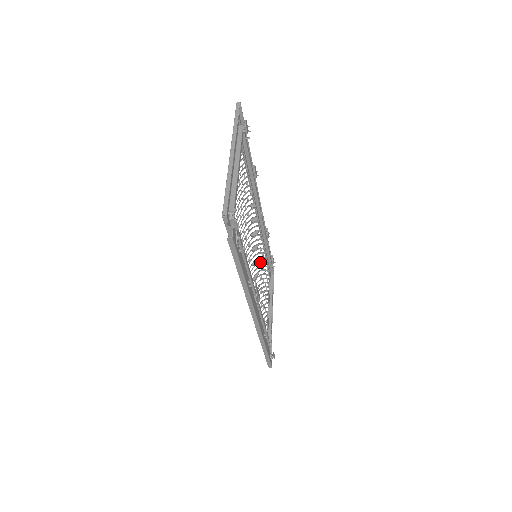
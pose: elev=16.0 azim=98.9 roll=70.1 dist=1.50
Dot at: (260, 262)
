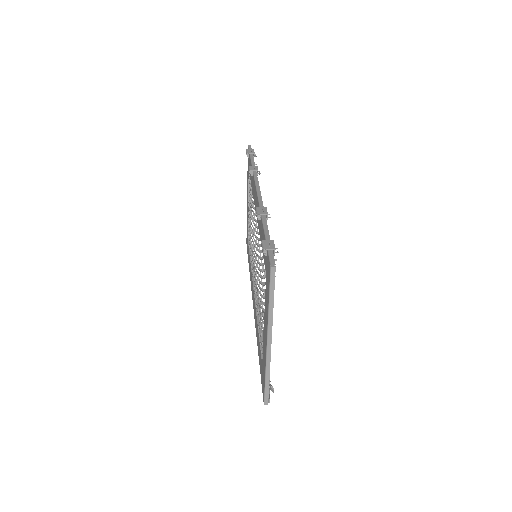
Dot at: occluded
